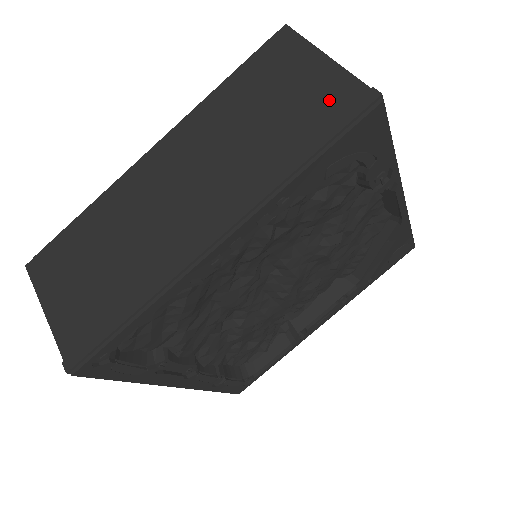
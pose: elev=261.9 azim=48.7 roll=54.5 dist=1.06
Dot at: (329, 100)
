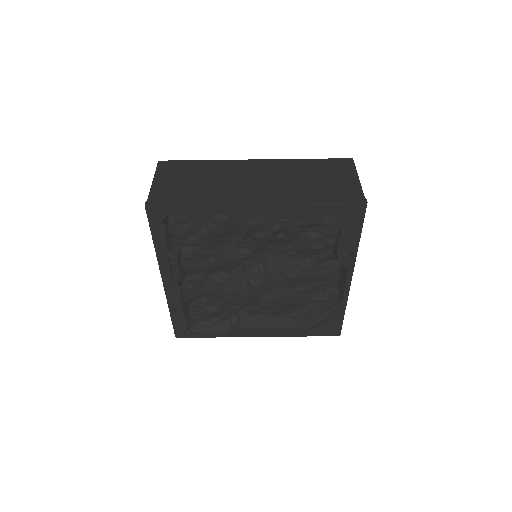
Dot at: (346, 192)
